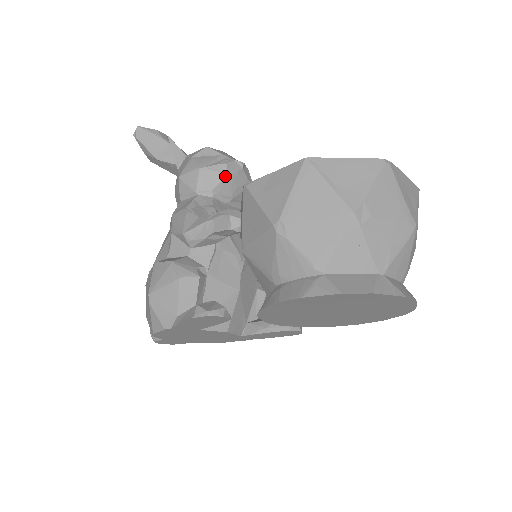
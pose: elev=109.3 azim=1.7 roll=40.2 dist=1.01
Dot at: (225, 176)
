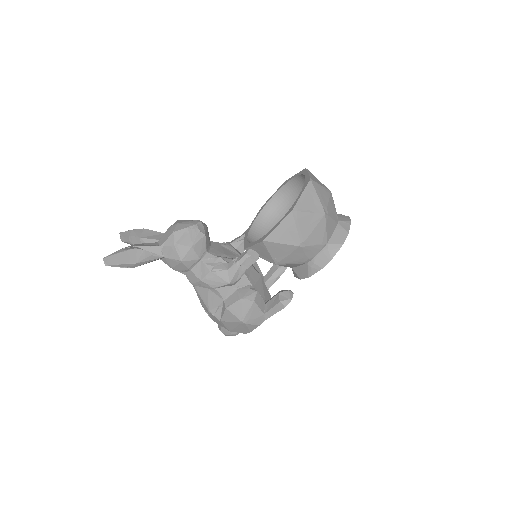
Dot at: (205, 237)
